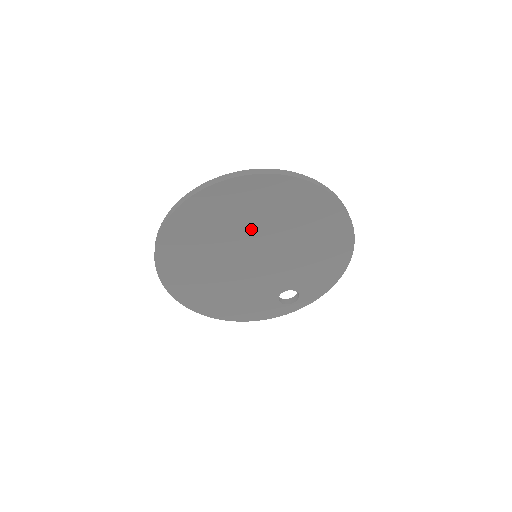
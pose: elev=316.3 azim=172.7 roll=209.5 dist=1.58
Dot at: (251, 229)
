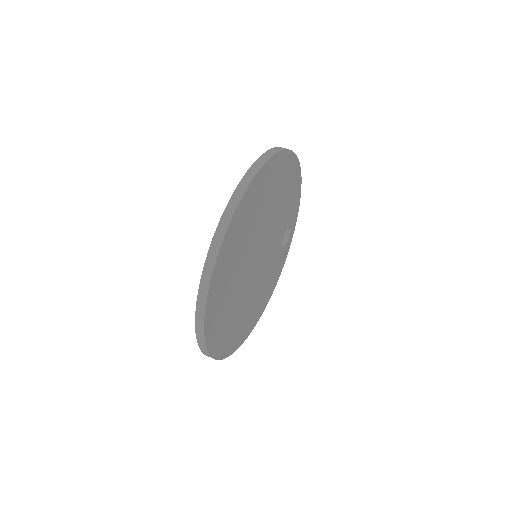
Dot at: (246, 255)
